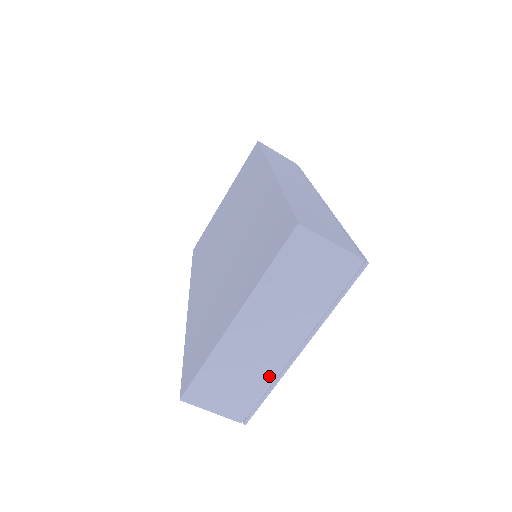
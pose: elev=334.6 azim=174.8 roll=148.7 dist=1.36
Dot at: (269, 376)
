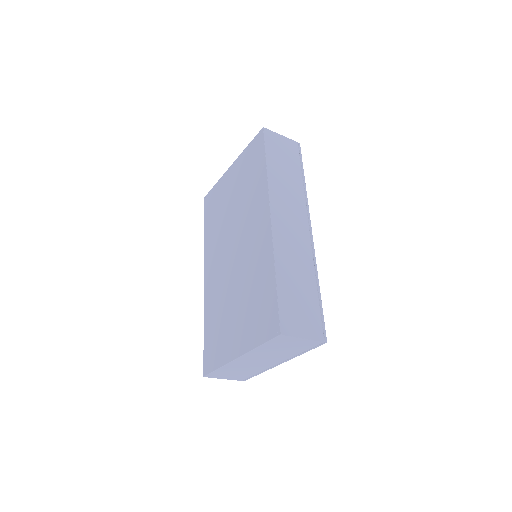
Dot at: (259, 370)
